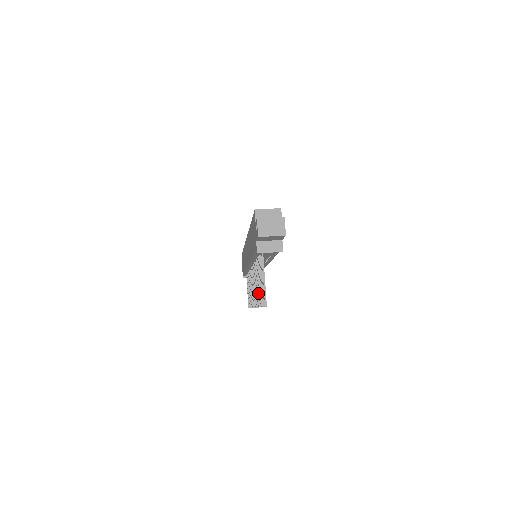
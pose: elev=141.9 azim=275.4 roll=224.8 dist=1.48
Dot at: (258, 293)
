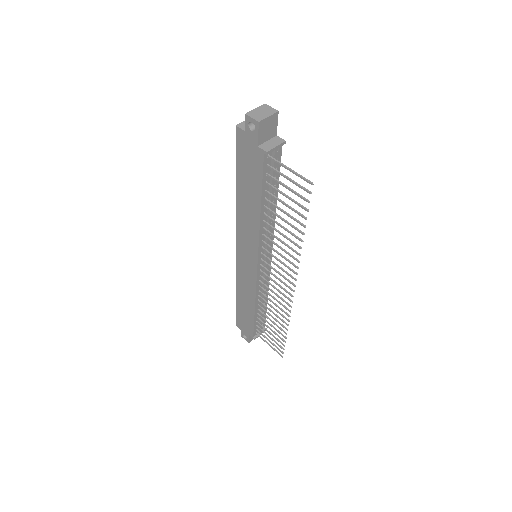
Dot at: (290, 233)
